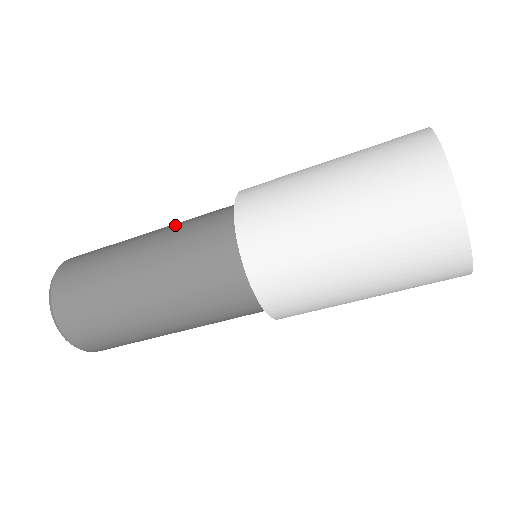
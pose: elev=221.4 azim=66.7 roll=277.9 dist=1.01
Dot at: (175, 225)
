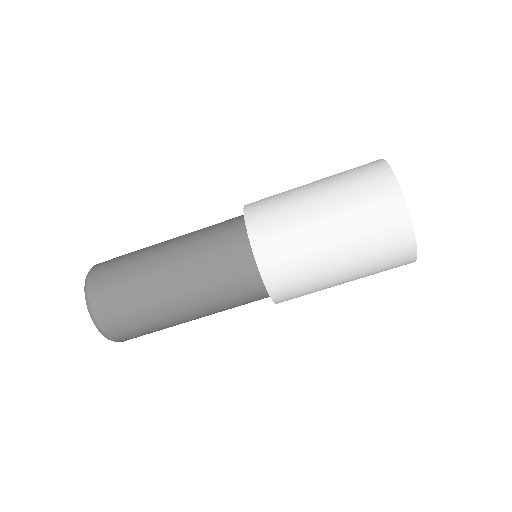
Dot at: occluded
